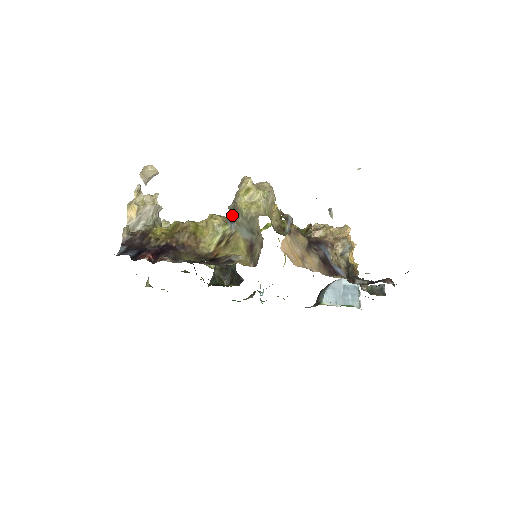
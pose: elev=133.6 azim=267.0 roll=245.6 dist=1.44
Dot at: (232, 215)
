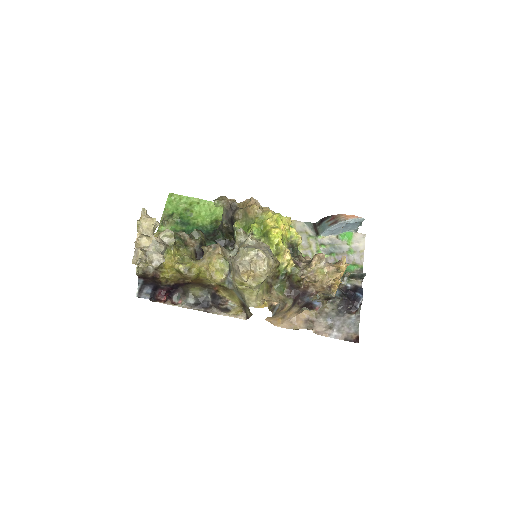
Dot at: (230, 268)
